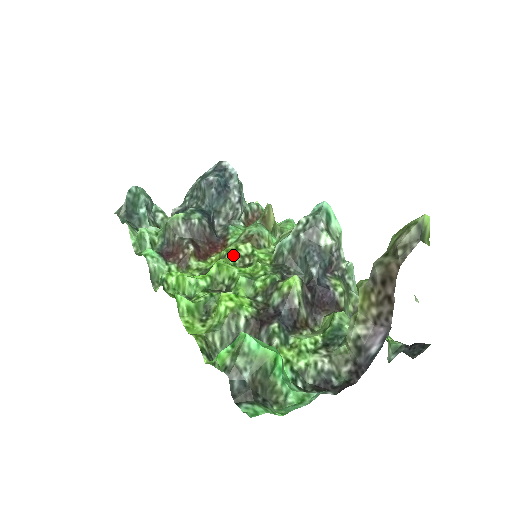
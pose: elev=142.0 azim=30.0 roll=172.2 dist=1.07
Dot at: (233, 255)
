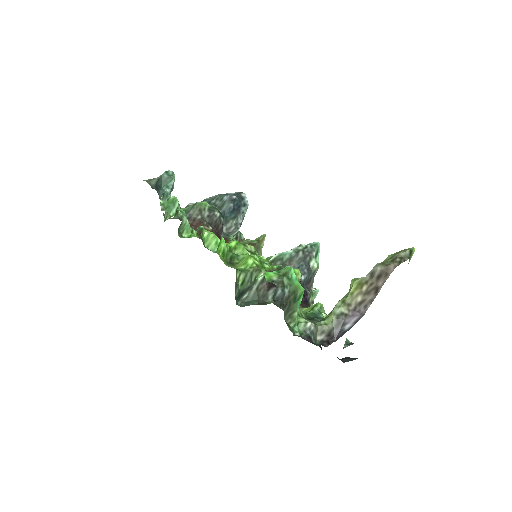
Dot at: occluded
